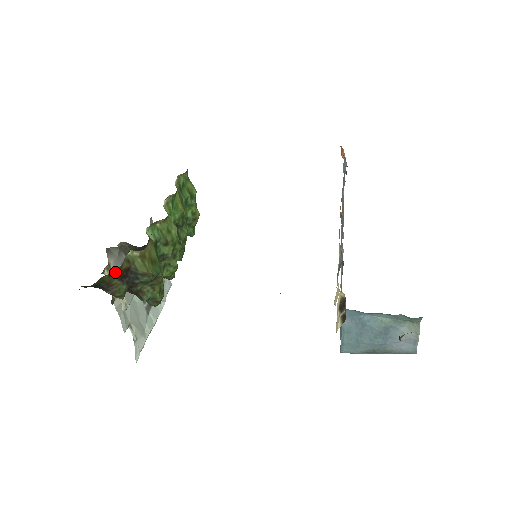
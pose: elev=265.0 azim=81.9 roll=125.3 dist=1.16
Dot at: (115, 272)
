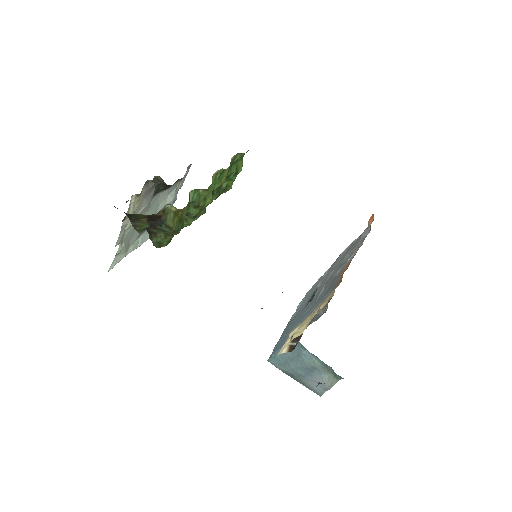
Dot at: (150, 215)
